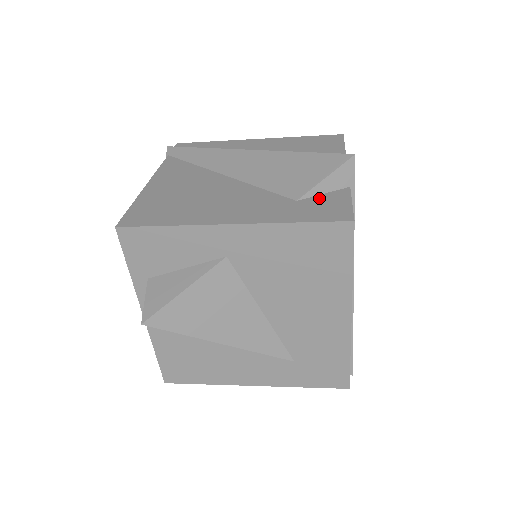
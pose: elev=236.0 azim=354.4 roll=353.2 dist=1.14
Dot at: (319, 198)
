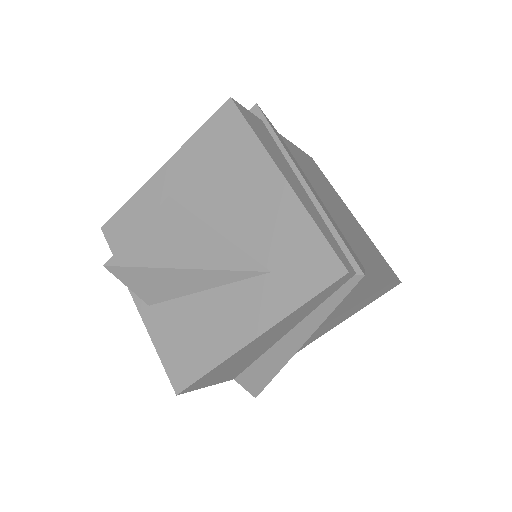
Dot at: occluded
